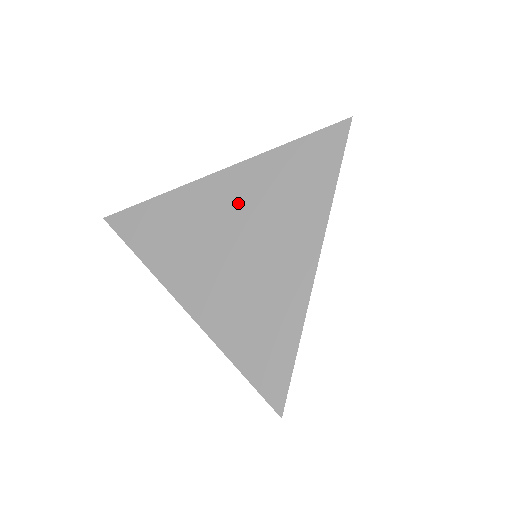
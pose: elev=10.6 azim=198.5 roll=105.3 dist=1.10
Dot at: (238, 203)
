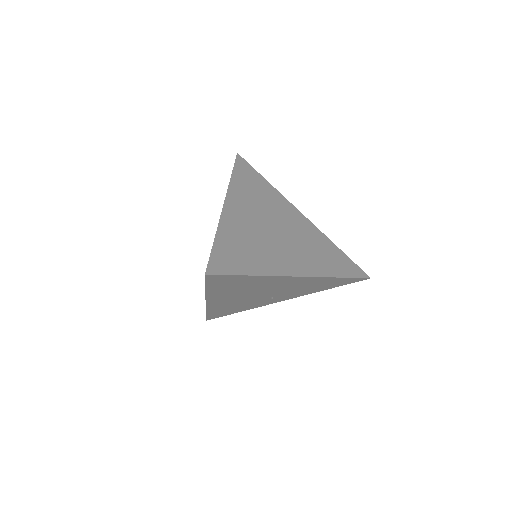
Dot at: (296, 226)
